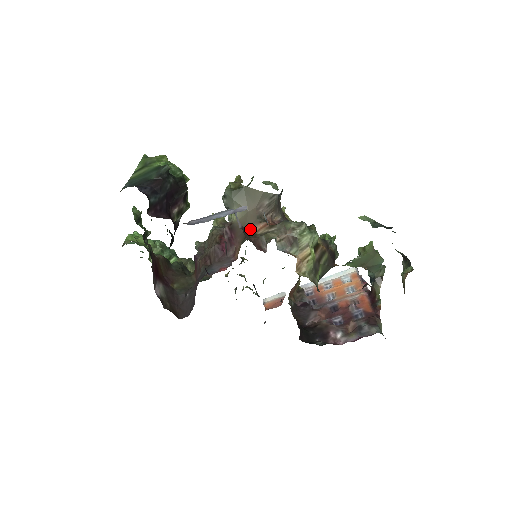
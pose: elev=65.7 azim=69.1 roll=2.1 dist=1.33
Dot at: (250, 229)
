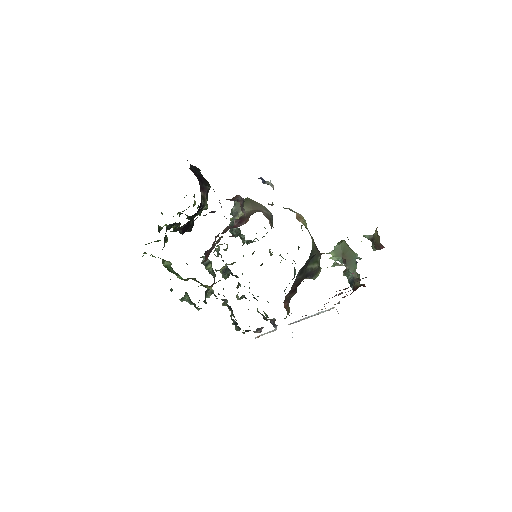
Dot at: occluded
